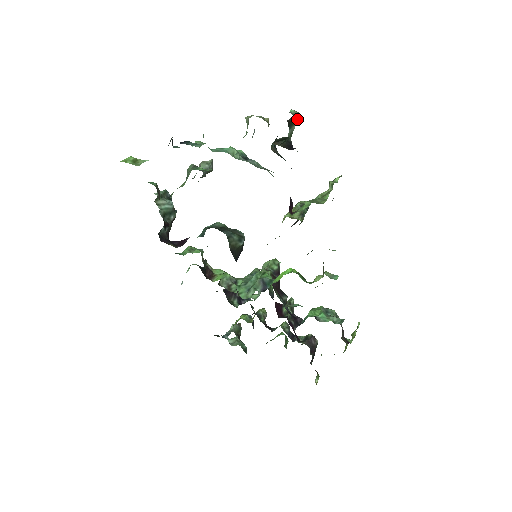
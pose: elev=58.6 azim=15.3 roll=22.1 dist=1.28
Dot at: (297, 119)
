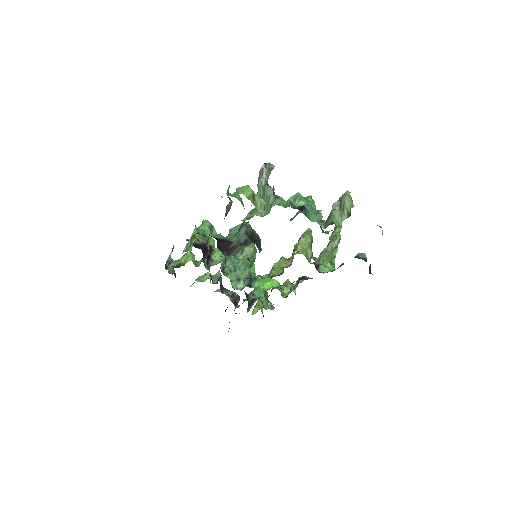
Dot at: occluded
